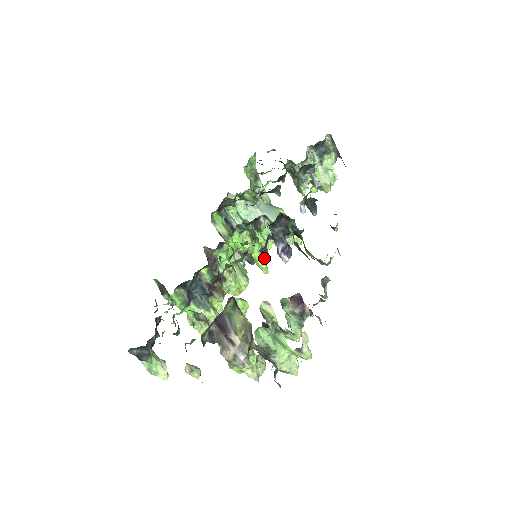
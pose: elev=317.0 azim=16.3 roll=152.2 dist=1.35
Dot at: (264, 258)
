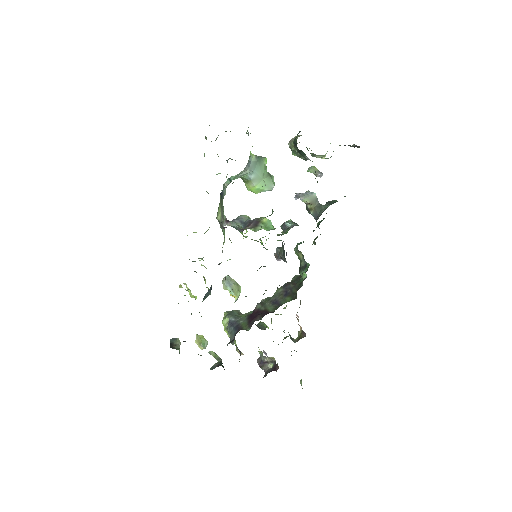
Dot at: occluded
